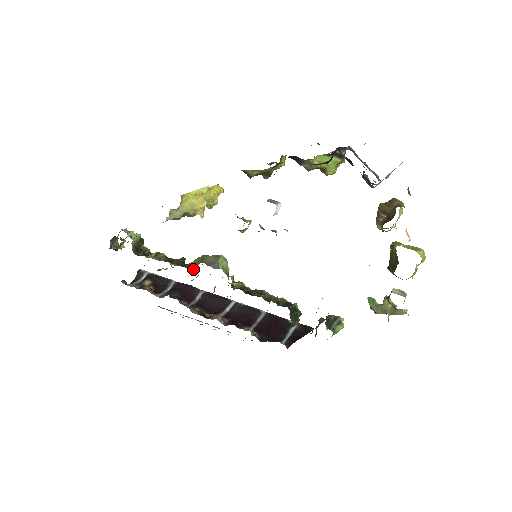
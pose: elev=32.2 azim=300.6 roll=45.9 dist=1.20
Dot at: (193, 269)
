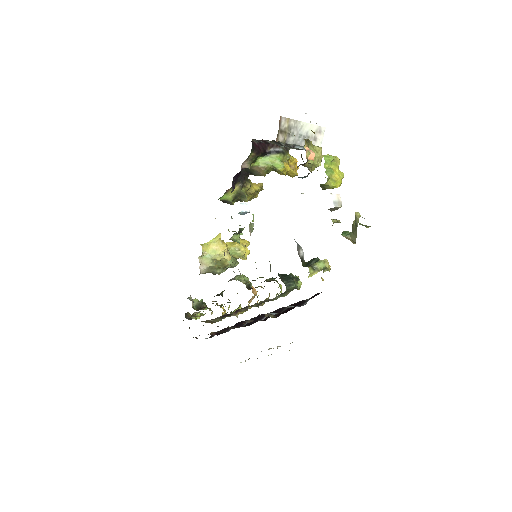
Dot at: occluded
